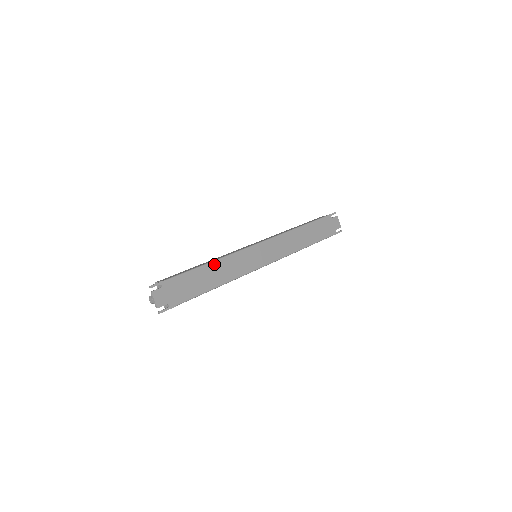
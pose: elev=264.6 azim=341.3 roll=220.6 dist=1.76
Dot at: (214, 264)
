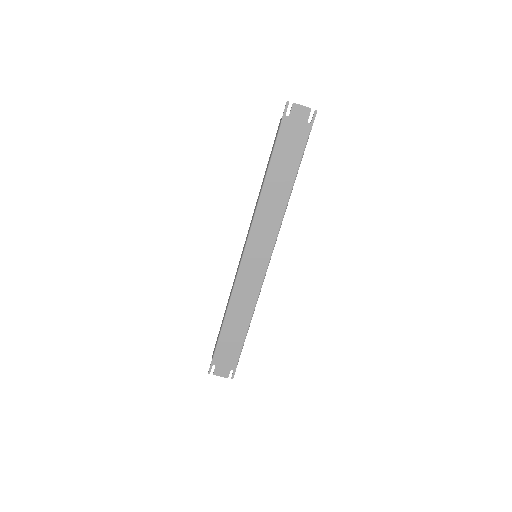
Dot at: (229, 313)
